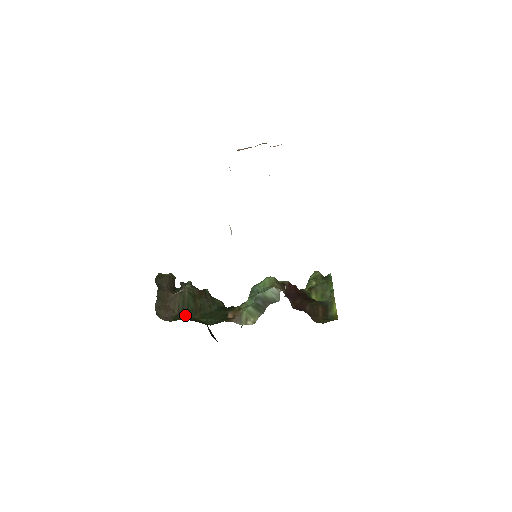
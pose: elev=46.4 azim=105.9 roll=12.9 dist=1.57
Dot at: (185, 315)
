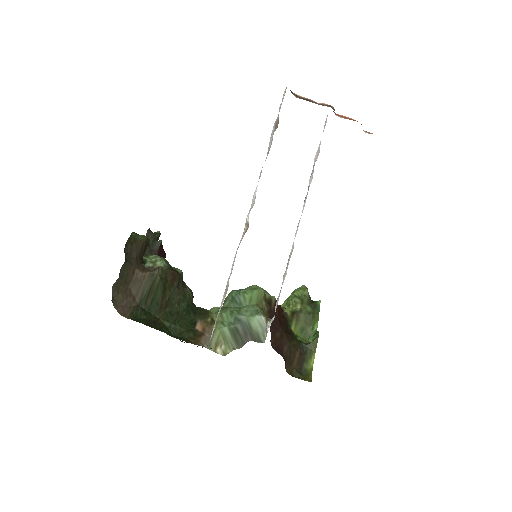
Dot at: (147, 309)
